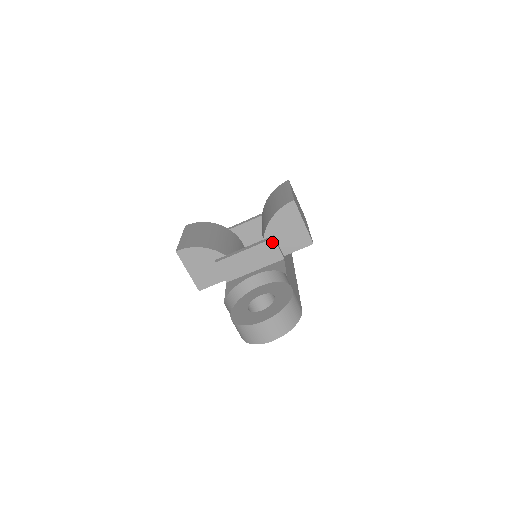
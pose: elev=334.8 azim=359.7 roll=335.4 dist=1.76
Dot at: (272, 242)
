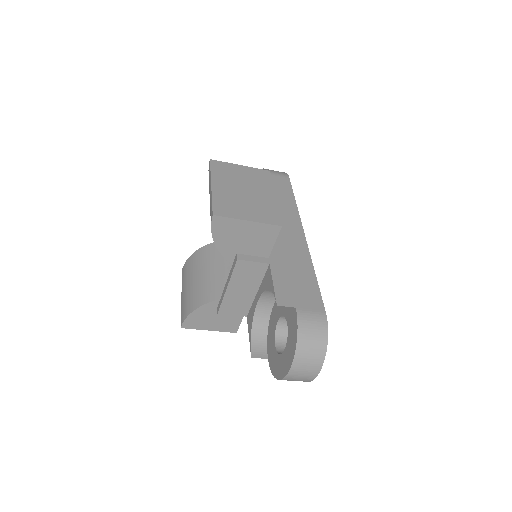
Dot at: (240, 263)
